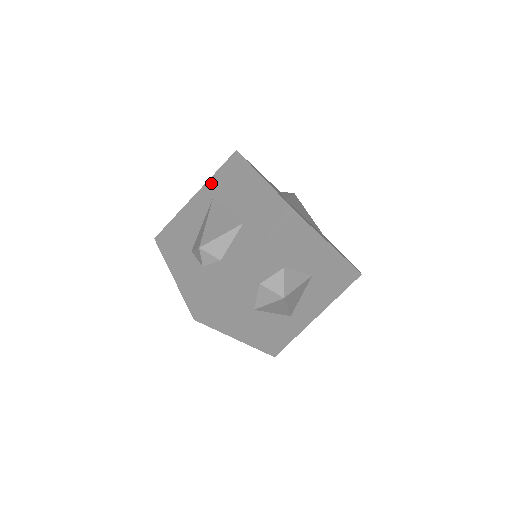
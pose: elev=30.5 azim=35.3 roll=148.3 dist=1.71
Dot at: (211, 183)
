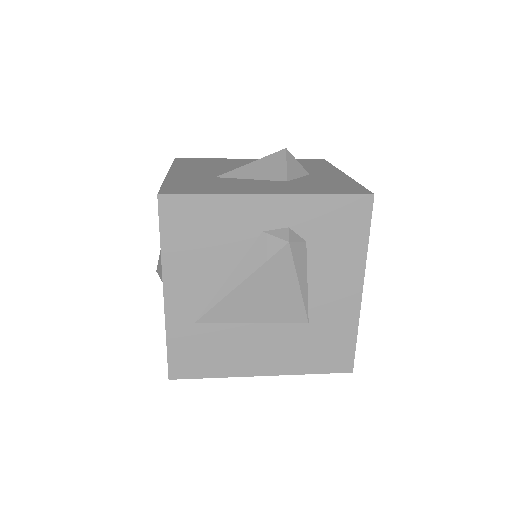
Dot at: occluded
